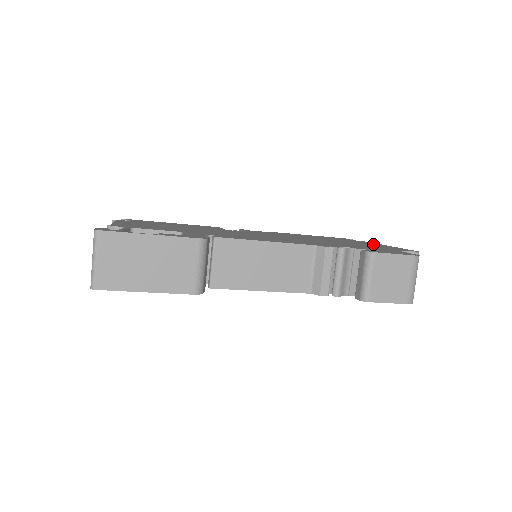
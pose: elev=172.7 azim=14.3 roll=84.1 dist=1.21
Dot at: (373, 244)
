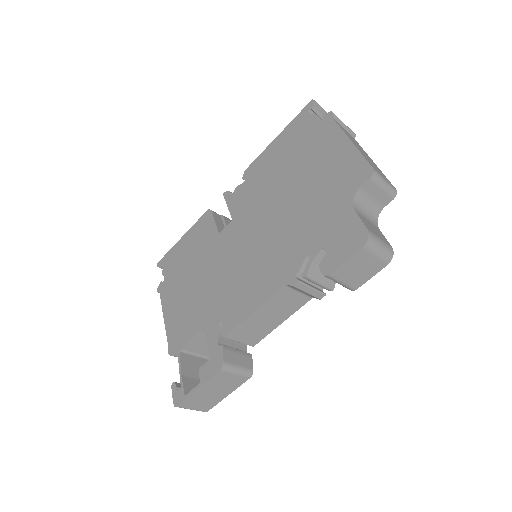
Dot at: (332, 151)
